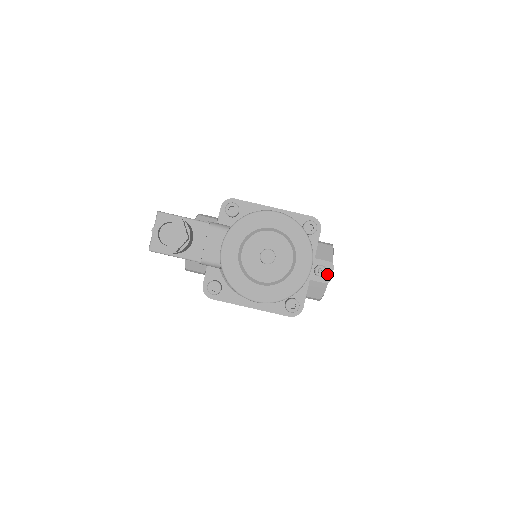
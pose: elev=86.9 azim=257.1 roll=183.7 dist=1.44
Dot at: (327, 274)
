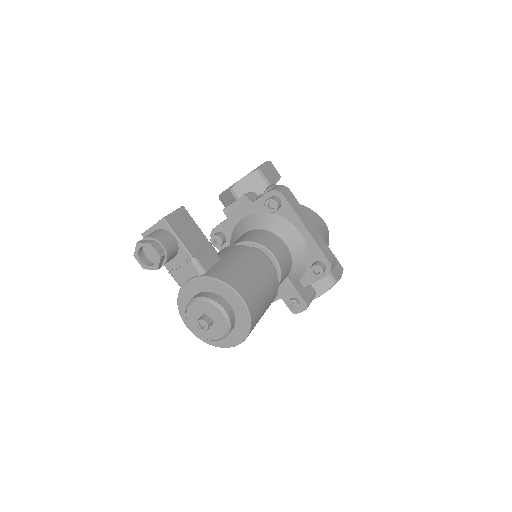
Dot at: (298, 309)
